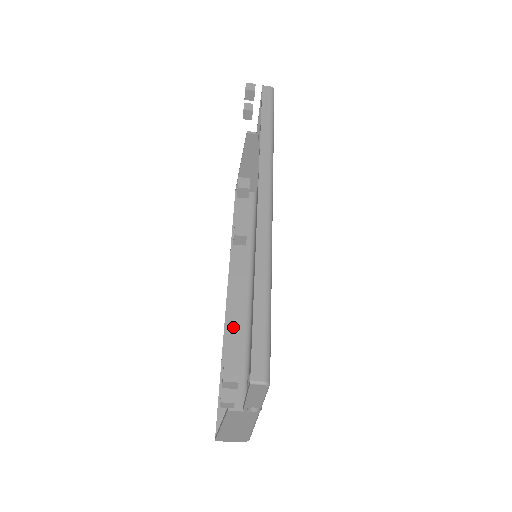
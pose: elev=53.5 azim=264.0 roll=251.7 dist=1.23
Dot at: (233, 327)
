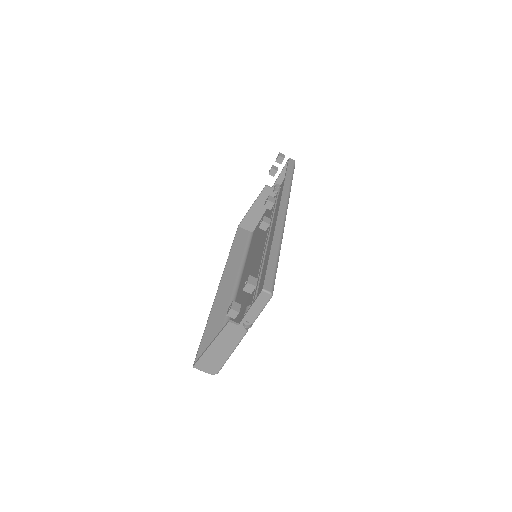
Dot at: (220, 305)
